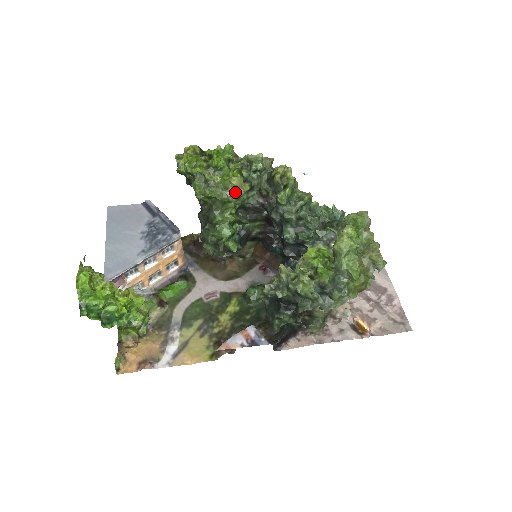
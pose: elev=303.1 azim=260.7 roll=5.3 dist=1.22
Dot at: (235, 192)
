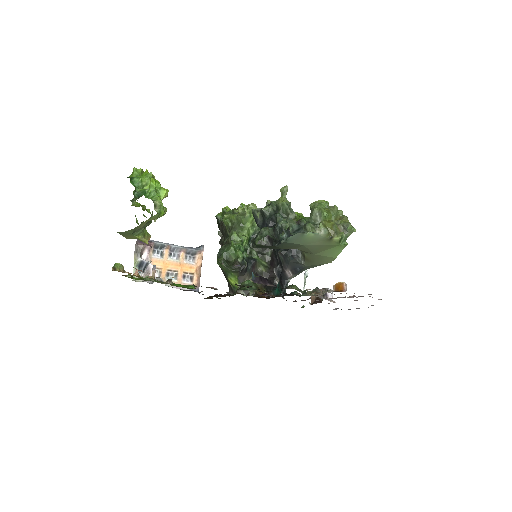
Dot at: (250, 211)
